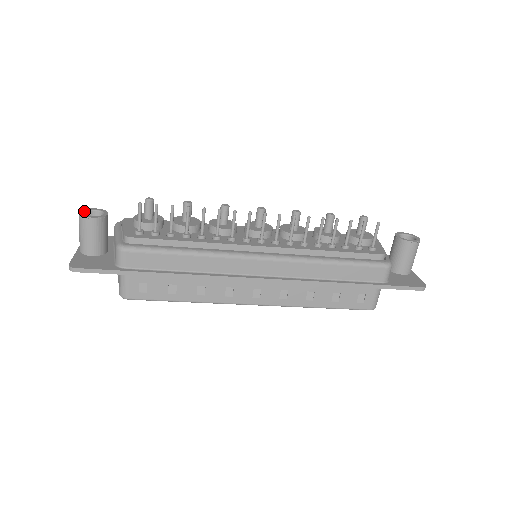
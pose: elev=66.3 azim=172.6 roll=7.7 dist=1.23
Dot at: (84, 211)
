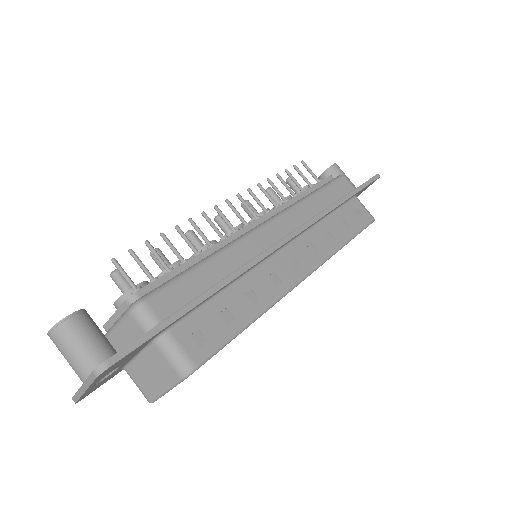
Dot at: occluded
